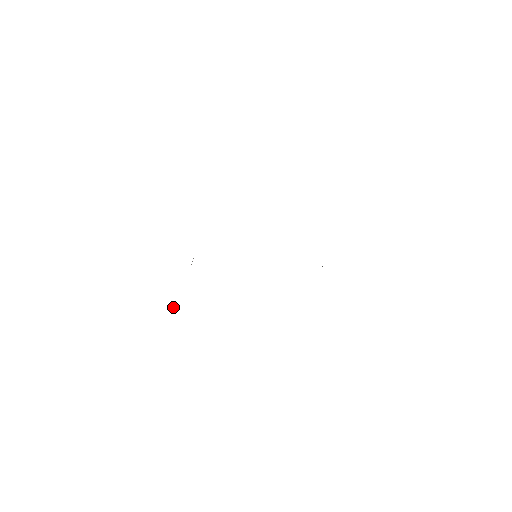
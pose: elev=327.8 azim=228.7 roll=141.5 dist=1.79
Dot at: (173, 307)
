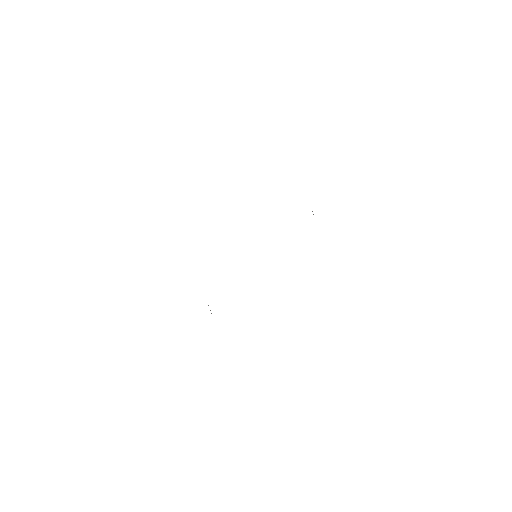
Dot at: occluded
